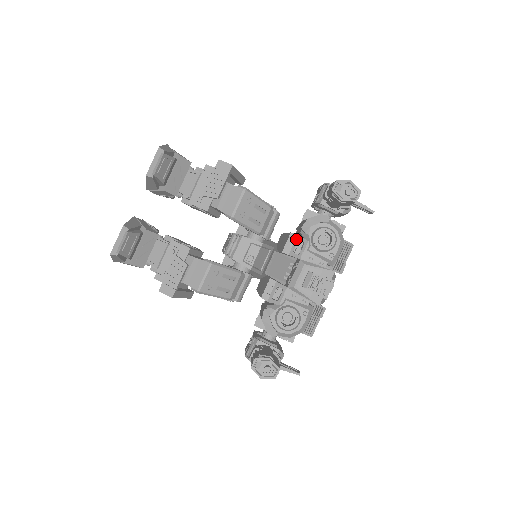
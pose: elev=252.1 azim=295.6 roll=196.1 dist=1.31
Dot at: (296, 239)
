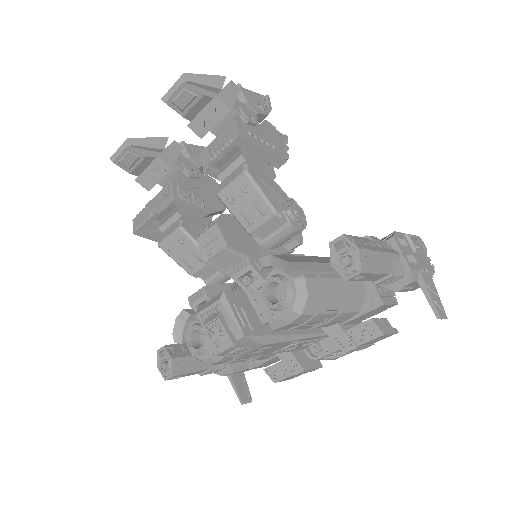
Dot at: (247, 267)
